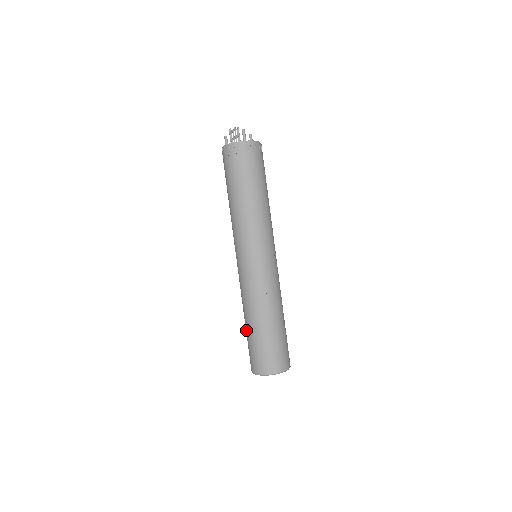
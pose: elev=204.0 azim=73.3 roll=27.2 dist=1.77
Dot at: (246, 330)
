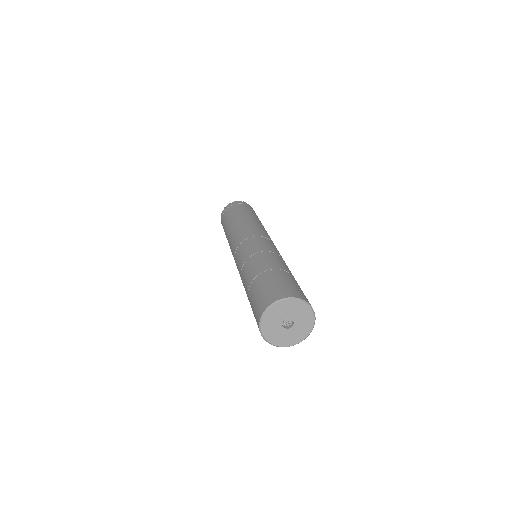
Dot at: (261, 273)
